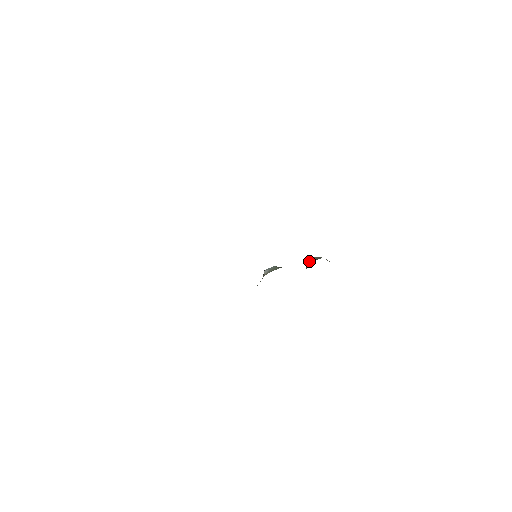
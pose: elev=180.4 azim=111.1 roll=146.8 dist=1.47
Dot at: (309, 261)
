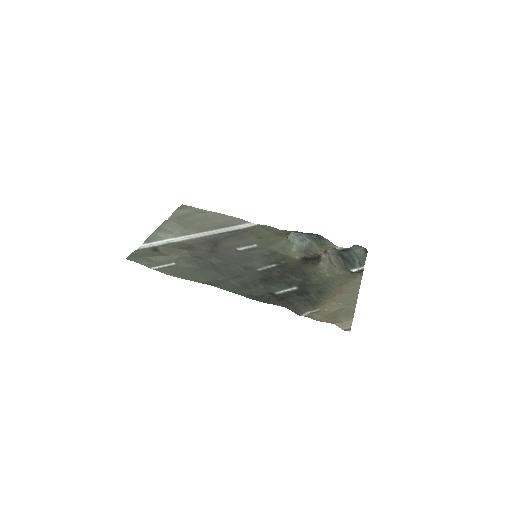
Dot at: (321, 254)
